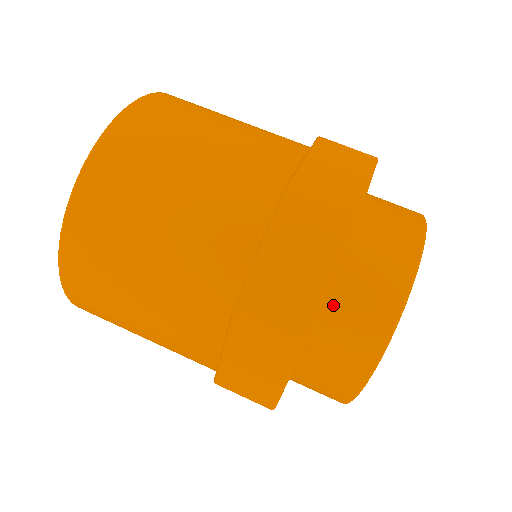
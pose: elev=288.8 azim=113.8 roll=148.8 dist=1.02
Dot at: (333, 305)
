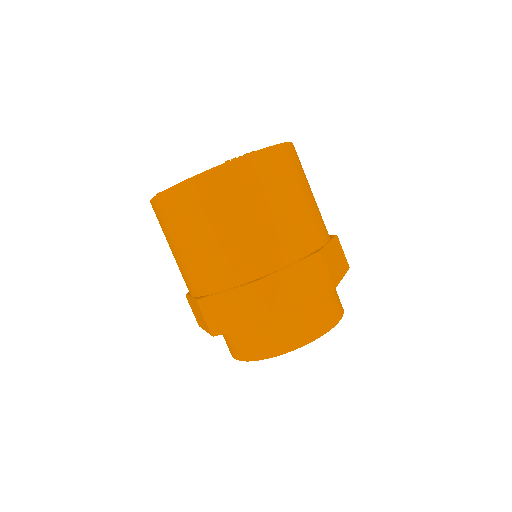
Dot at: (241, 331)
